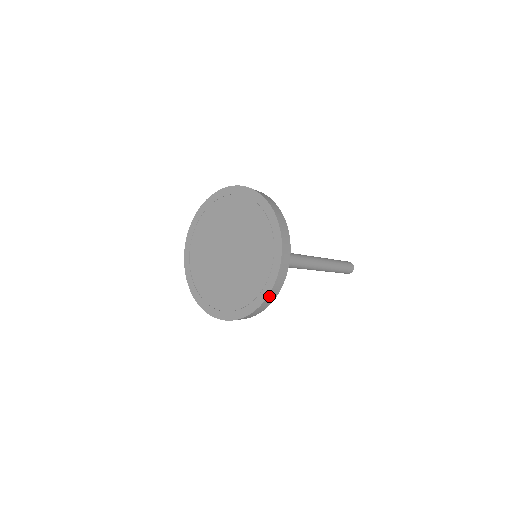
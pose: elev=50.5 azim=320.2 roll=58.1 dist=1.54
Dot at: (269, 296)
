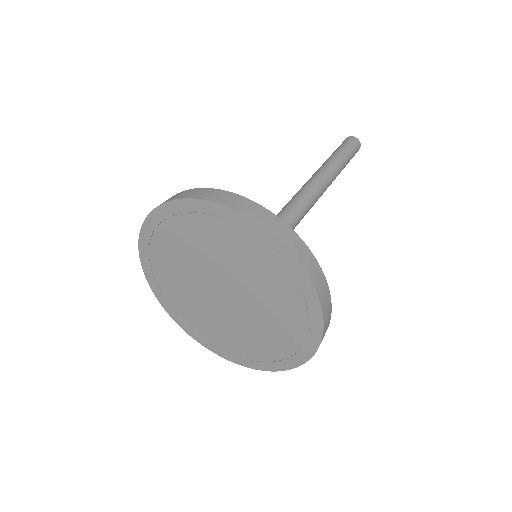
Dot at: (316, 349)
